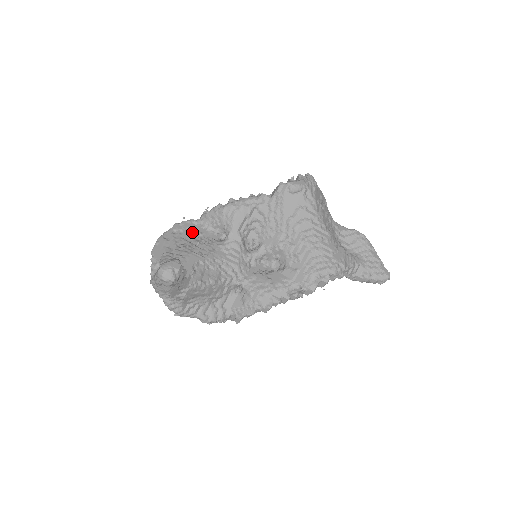
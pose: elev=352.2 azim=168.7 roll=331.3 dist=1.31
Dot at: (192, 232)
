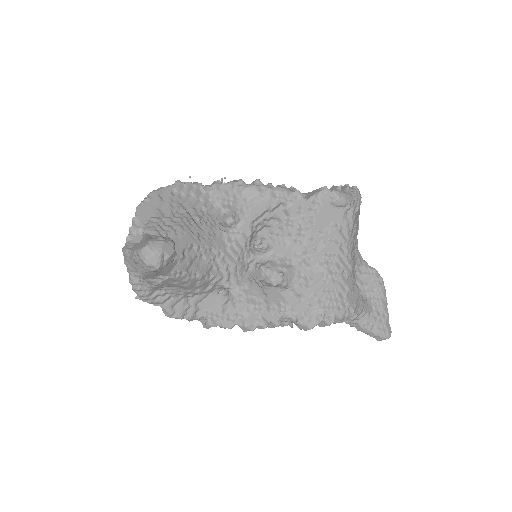
Dot at: (195, 200)
